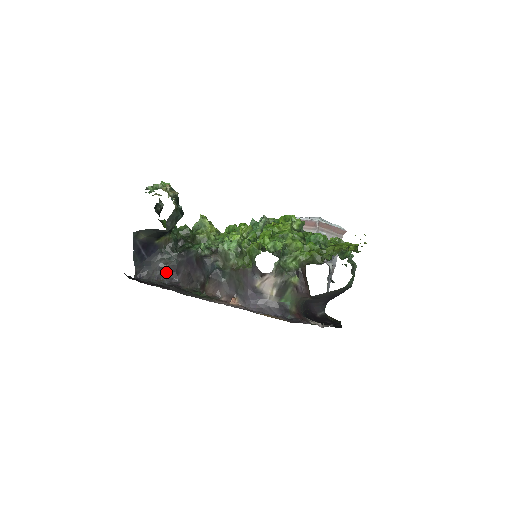
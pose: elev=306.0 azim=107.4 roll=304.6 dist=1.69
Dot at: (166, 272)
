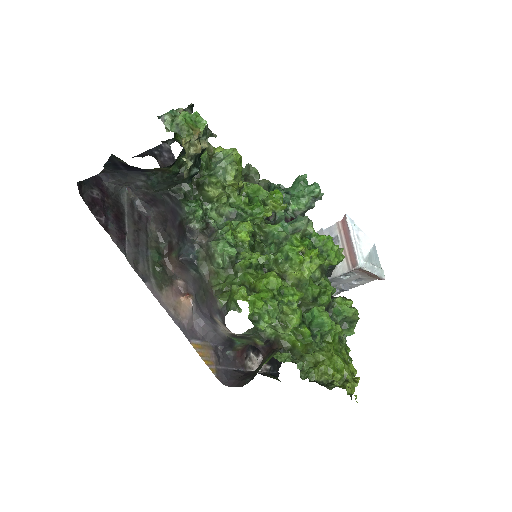
Dot at: (143, 193)
